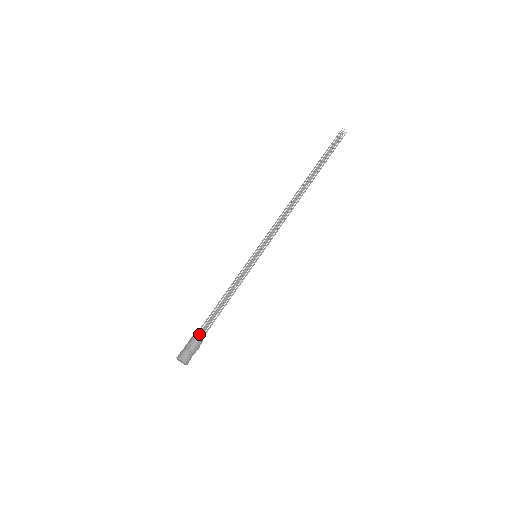
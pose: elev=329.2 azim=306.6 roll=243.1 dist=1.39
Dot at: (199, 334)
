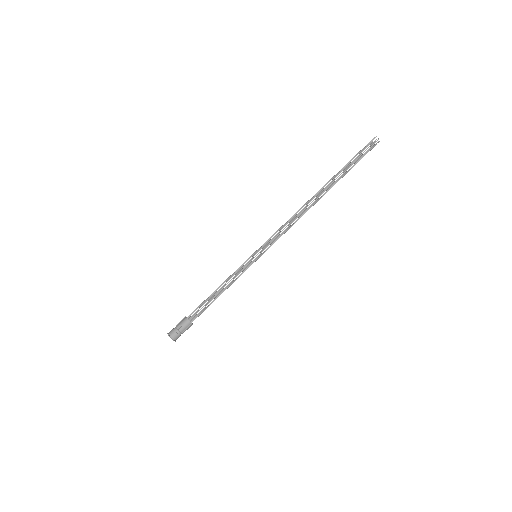
Dot at: (190, 317)
